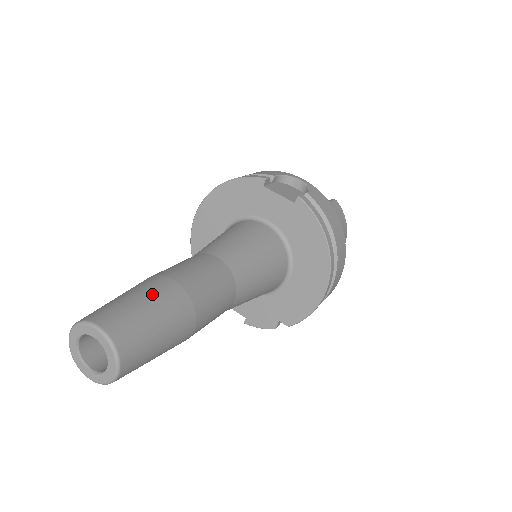
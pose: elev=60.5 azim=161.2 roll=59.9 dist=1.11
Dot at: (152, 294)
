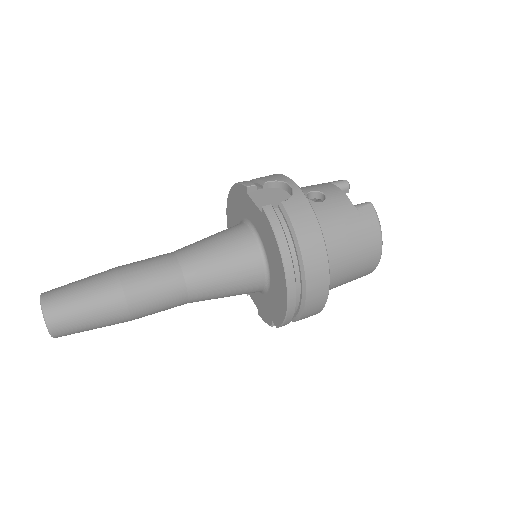
Dot at: (93, 282)
